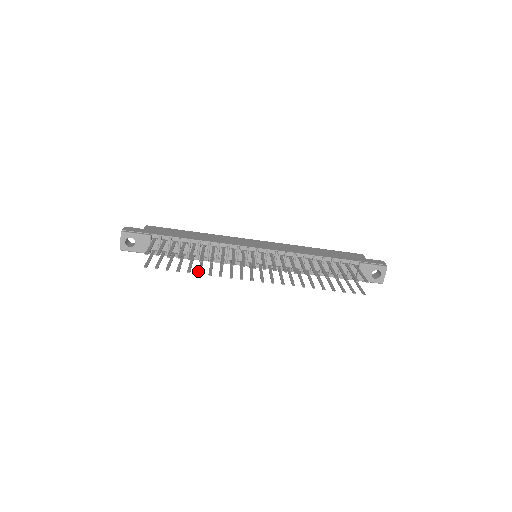
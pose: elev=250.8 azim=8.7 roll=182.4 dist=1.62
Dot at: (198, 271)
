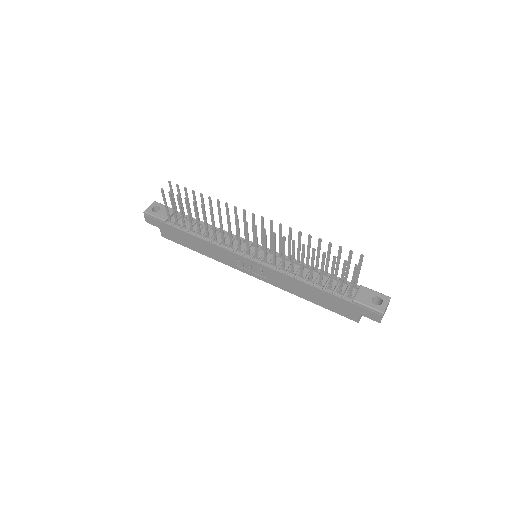
Dot at: (202, 207)
